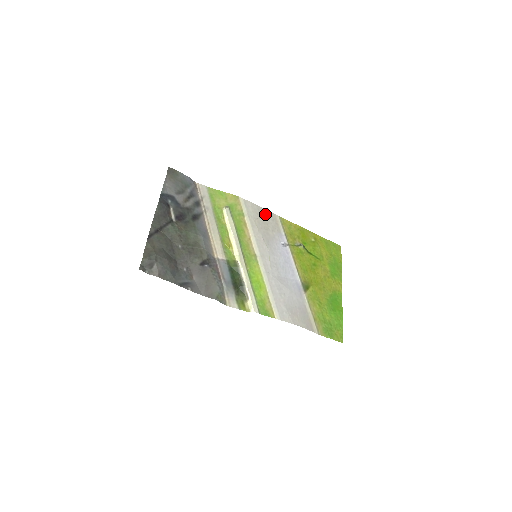
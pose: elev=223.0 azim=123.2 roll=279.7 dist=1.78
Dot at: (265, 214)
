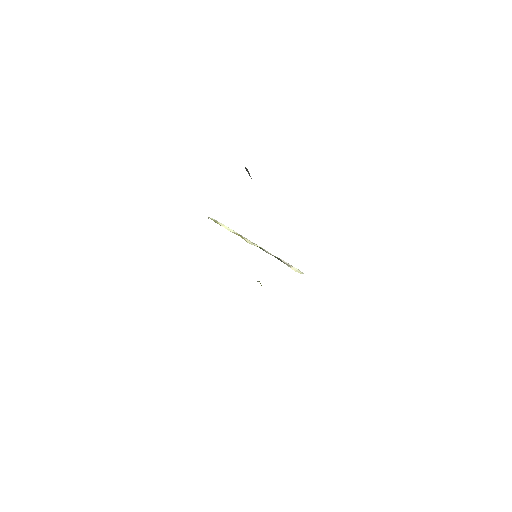
Dot at: occluded
